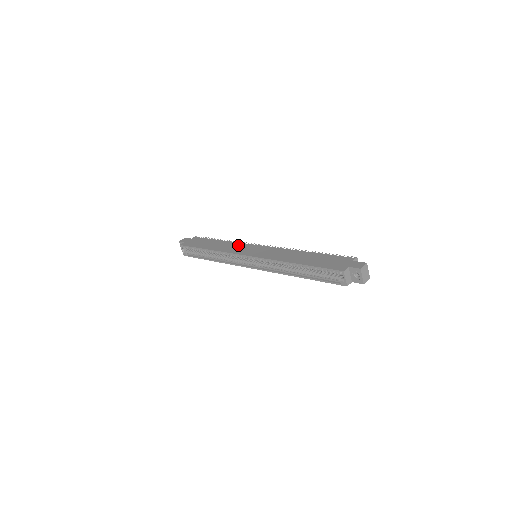
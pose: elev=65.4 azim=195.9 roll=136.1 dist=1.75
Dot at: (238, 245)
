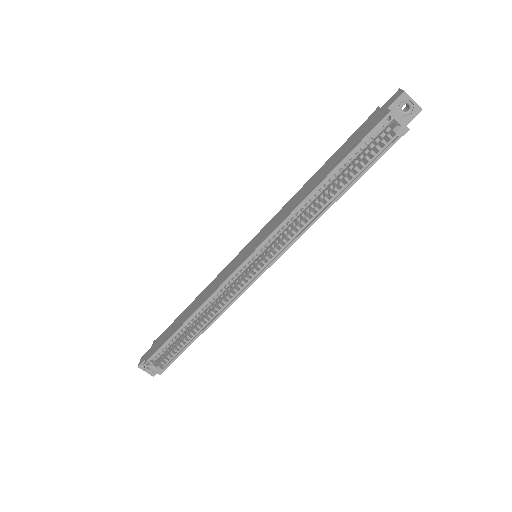
Dot at: (220, 275)
